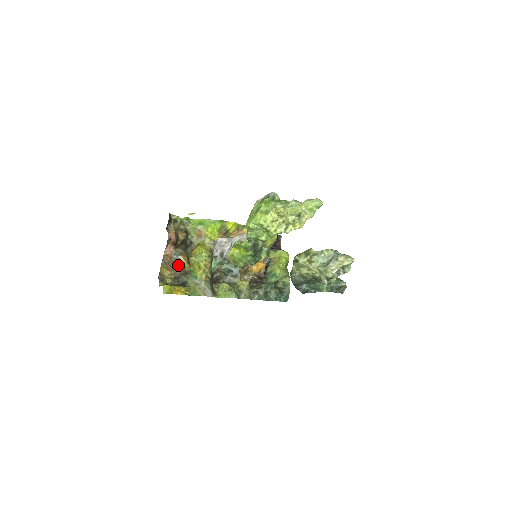
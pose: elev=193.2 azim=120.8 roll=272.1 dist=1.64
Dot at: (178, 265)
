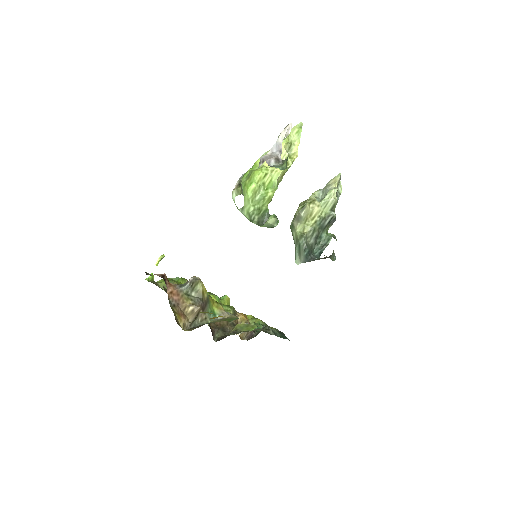
Dot at: (192, 298)
